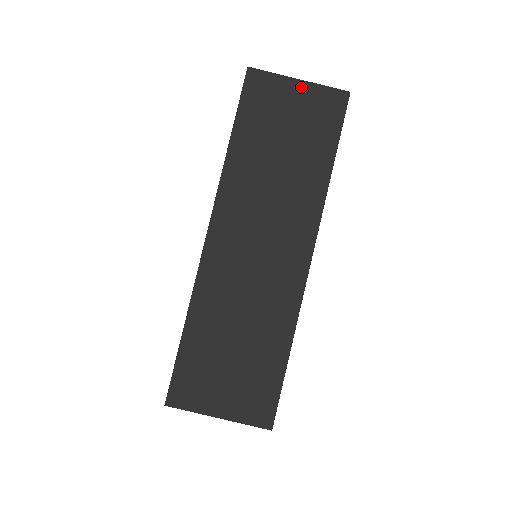
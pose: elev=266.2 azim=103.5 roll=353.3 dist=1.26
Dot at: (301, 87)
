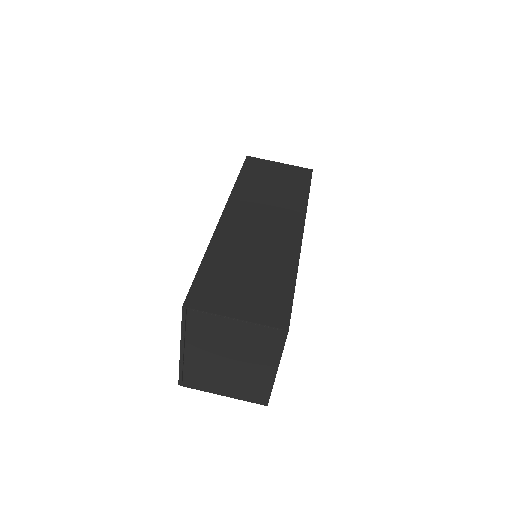
Dot at: (281, 165)
